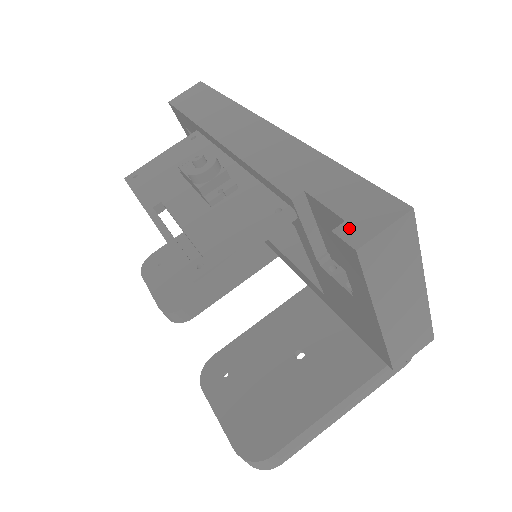
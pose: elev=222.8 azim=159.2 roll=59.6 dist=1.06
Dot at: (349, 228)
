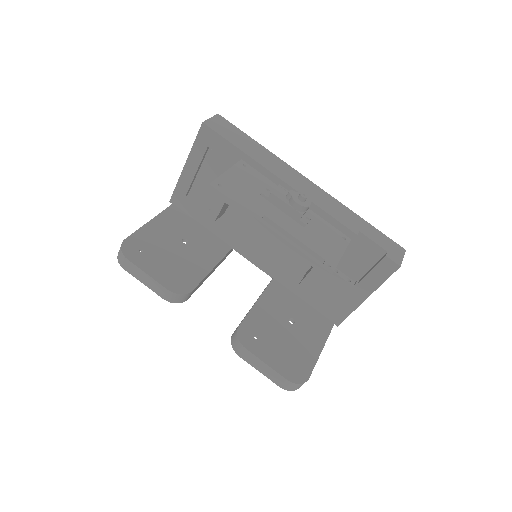
Dot at: (391, 255)
